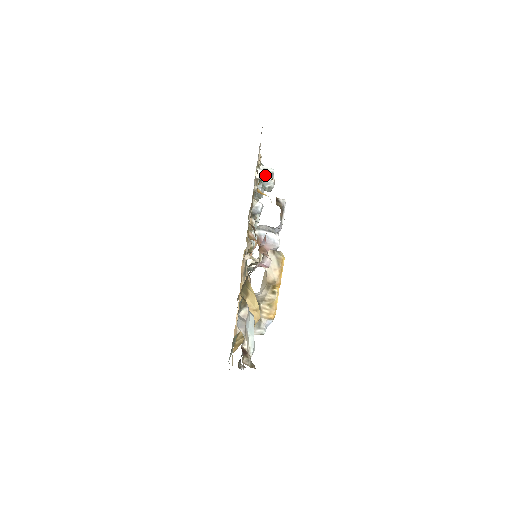
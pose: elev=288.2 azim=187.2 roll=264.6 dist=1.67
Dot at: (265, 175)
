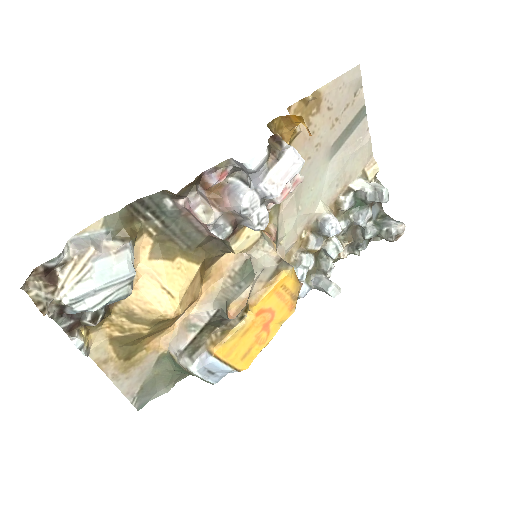
Dot at: (368, 190)
